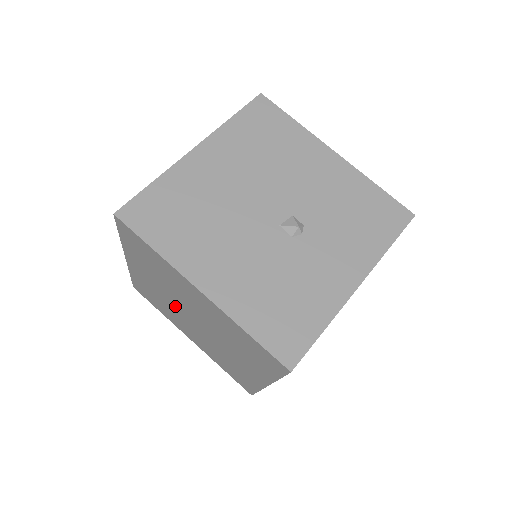
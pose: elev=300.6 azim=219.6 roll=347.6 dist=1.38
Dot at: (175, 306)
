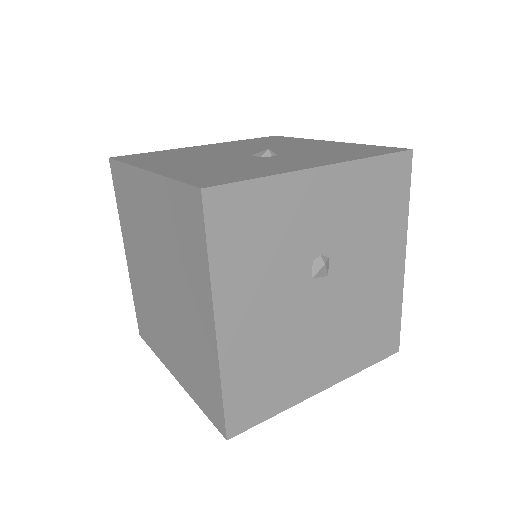
Dot at: (152, 286)
